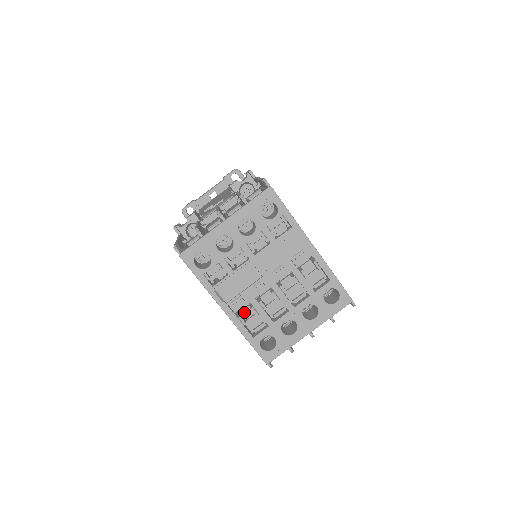
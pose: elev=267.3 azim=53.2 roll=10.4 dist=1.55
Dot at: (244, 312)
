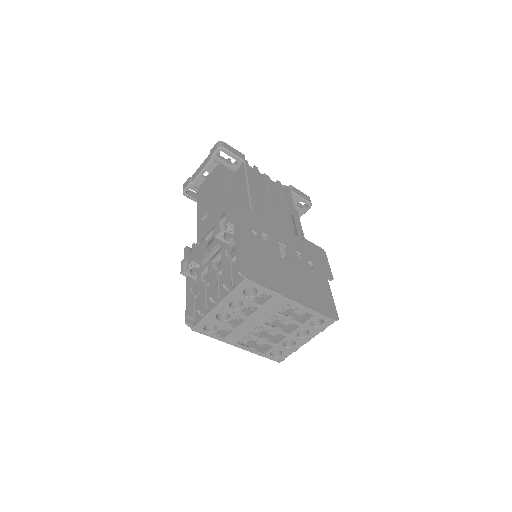
Dot at: occluded
